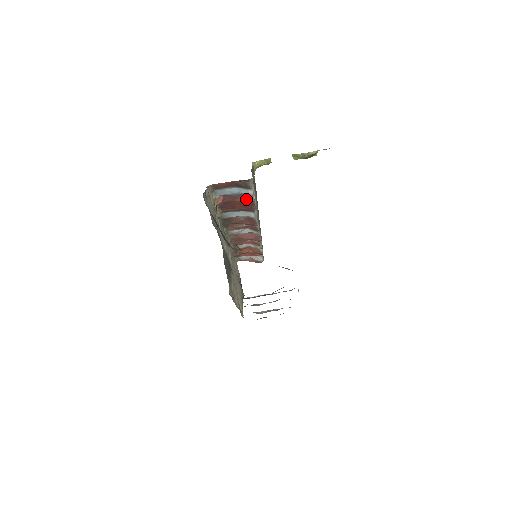
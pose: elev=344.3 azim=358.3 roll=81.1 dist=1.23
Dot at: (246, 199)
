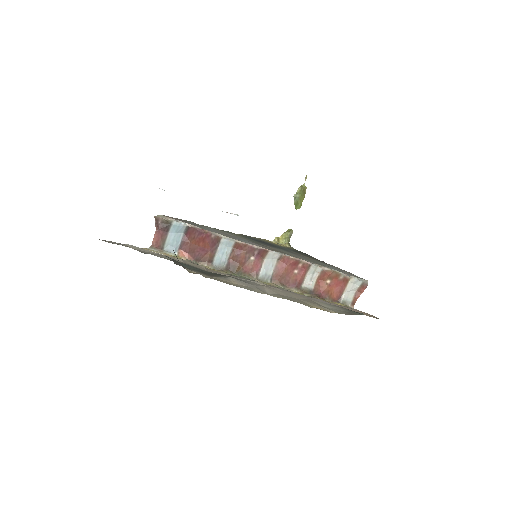
Dot at: (189, 233)
